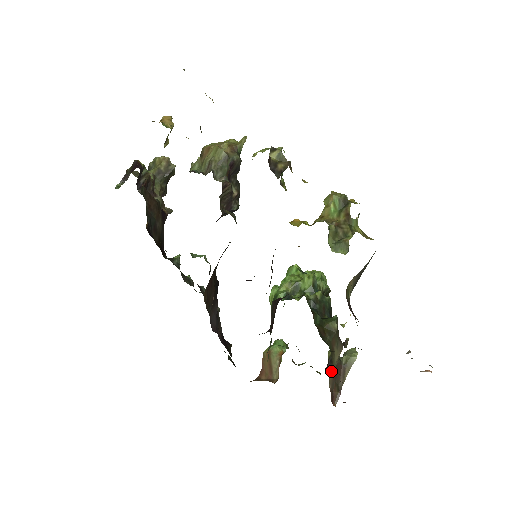
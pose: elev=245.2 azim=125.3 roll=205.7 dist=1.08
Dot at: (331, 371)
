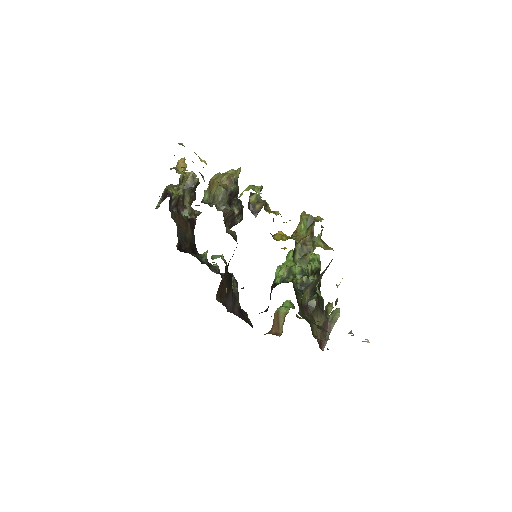
Dot at: occluded
